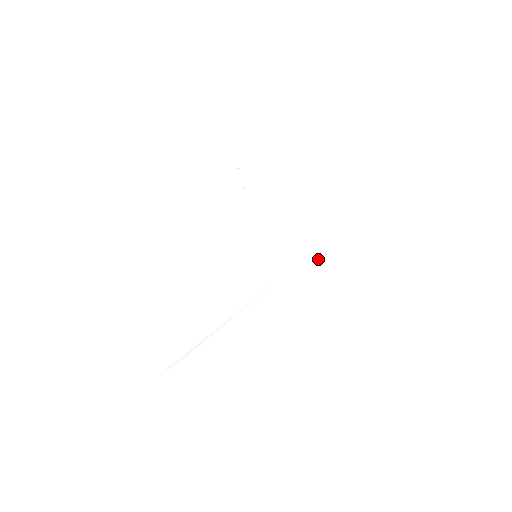
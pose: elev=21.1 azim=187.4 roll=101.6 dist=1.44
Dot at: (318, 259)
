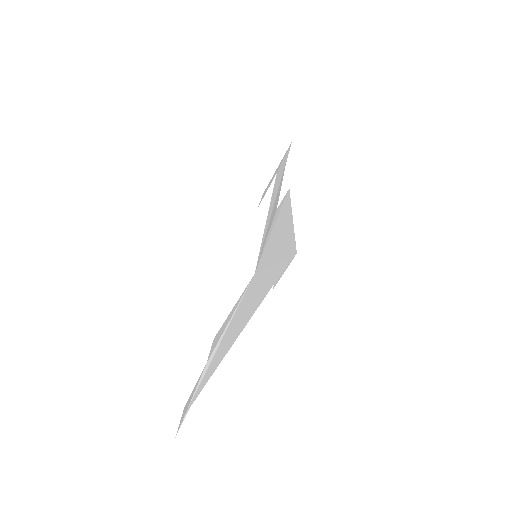
Dot at: (290, 211)
